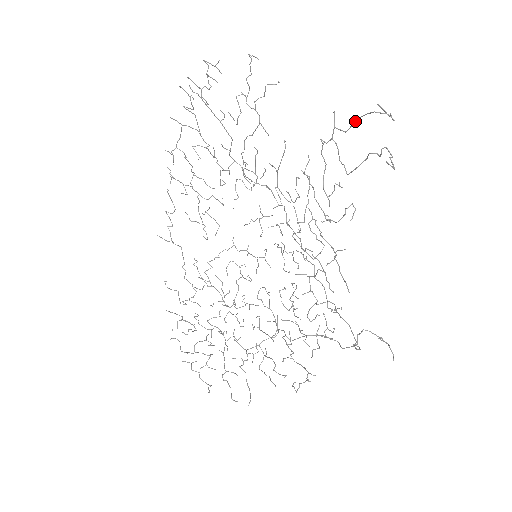
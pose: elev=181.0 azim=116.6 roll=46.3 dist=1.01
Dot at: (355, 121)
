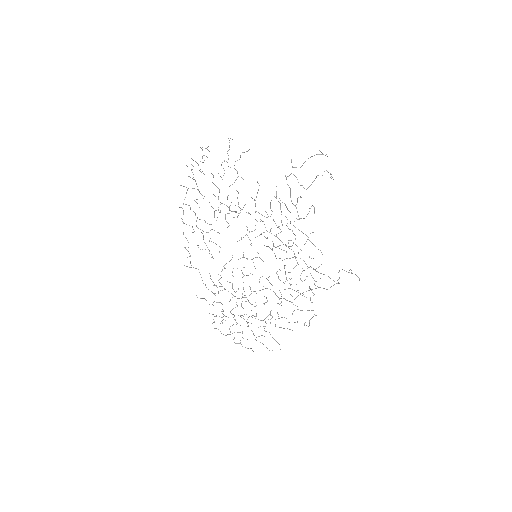
Dot at: (305, 161)
